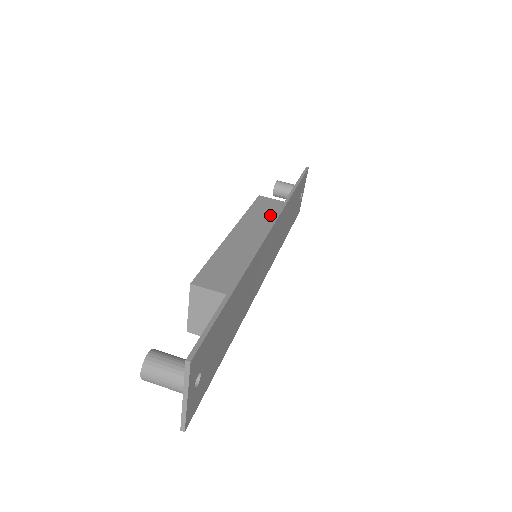
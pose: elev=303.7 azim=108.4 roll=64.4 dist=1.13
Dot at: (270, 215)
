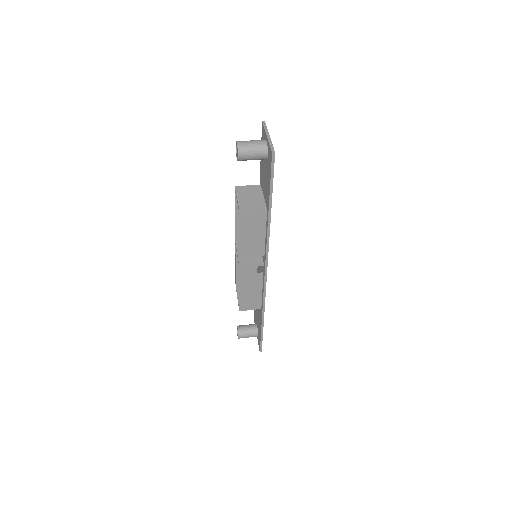
Dot at: occluded
